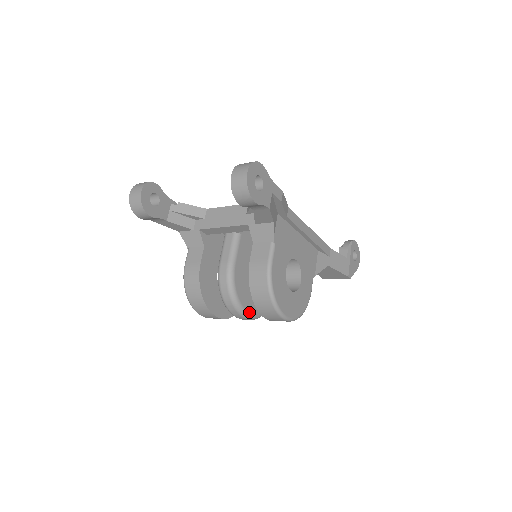
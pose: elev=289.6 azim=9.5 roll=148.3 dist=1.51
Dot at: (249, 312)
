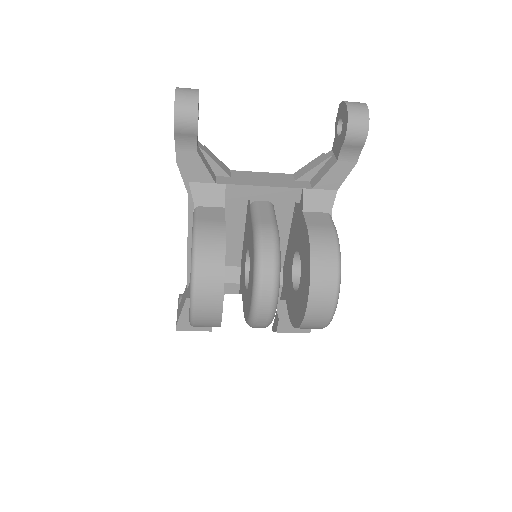
Dot at: (277, 302)
